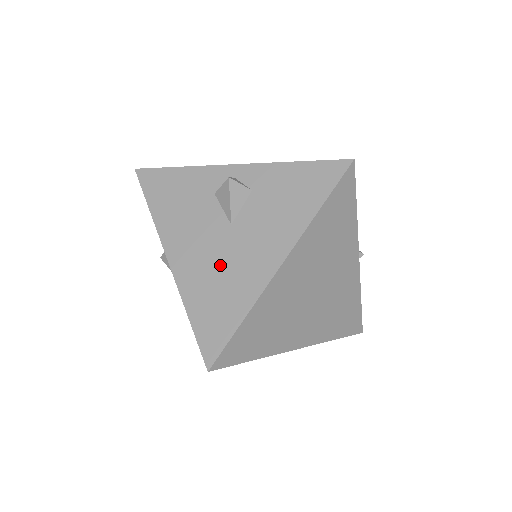
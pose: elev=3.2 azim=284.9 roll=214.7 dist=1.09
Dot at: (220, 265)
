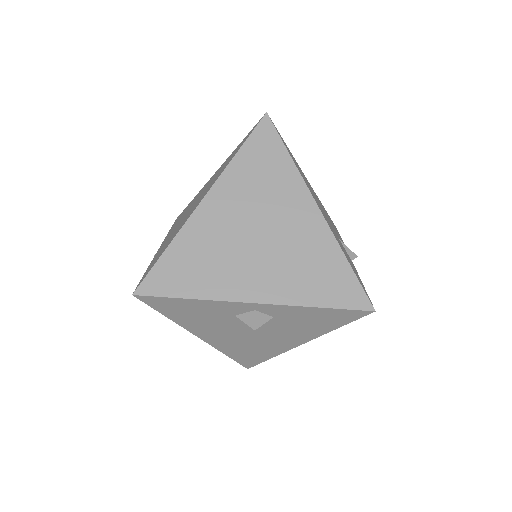
Dot at: (249, 343)
